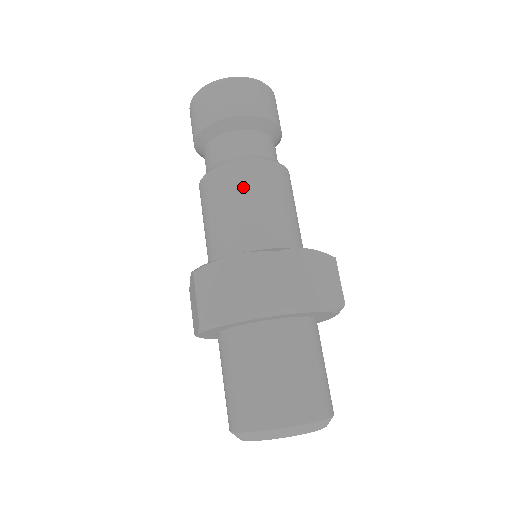
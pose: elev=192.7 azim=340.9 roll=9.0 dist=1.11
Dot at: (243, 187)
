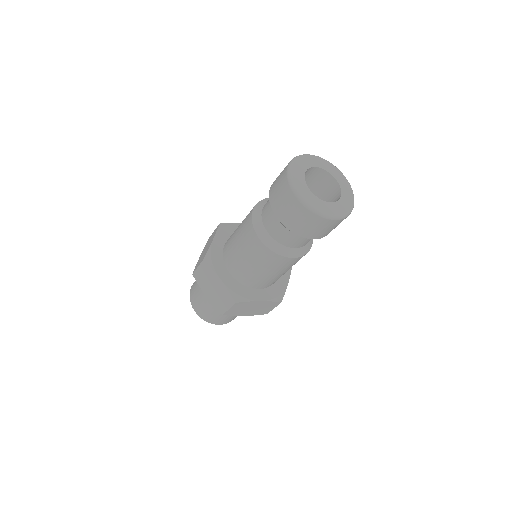
Dot at: (257, 257)
